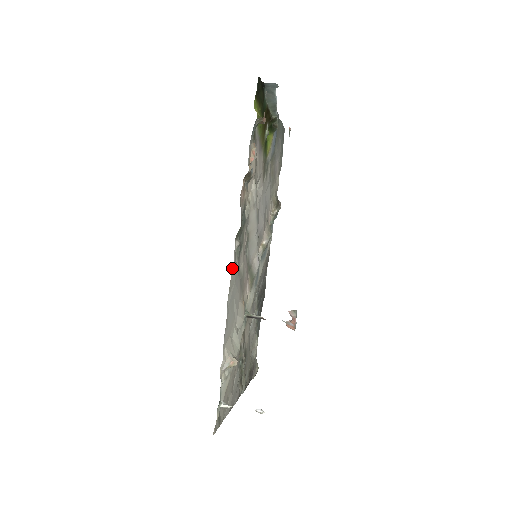
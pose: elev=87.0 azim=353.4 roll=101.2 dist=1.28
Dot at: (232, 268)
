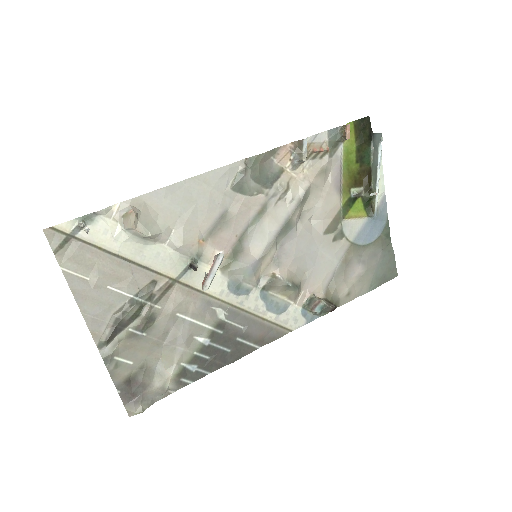
Dot at: (219, 168)
